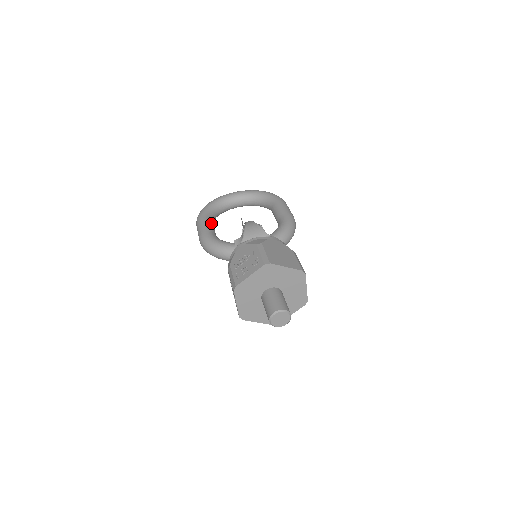
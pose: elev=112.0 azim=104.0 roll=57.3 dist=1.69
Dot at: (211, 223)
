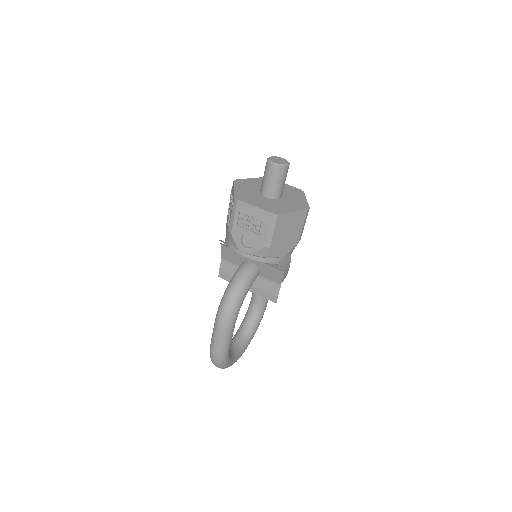
Dot at: occluded
